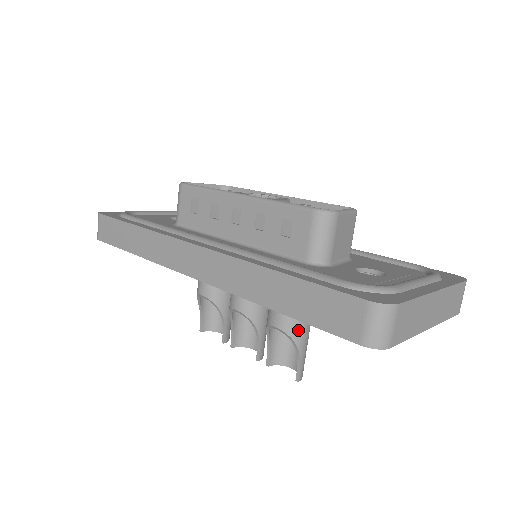
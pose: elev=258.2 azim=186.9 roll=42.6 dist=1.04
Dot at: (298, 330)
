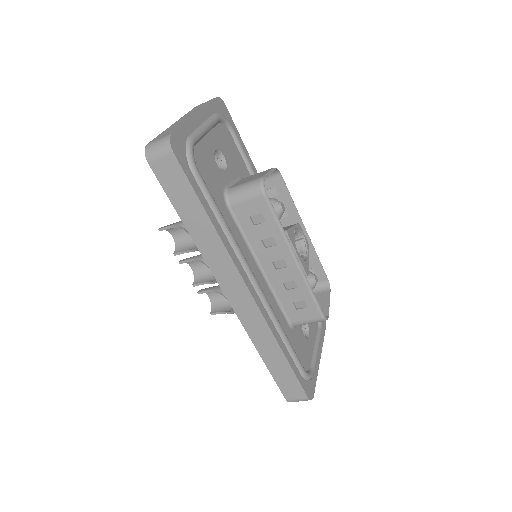
Dot at: occluded
